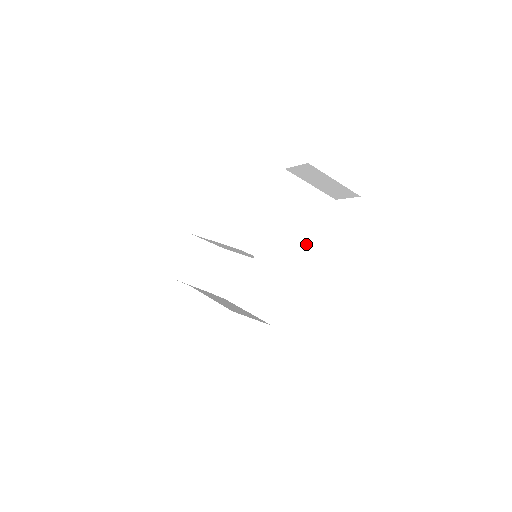
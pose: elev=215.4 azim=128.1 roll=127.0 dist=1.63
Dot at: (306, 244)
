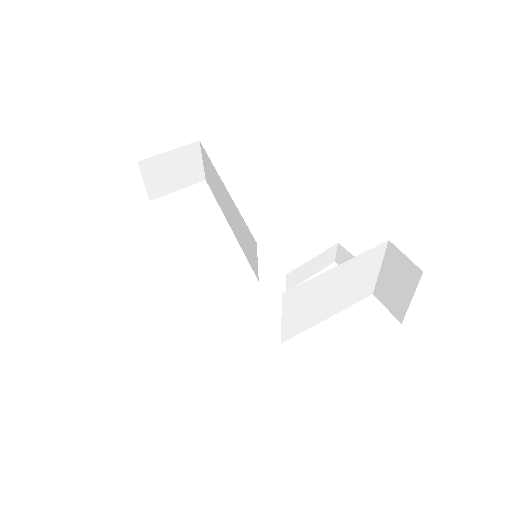
Dot at: (321, 311)
